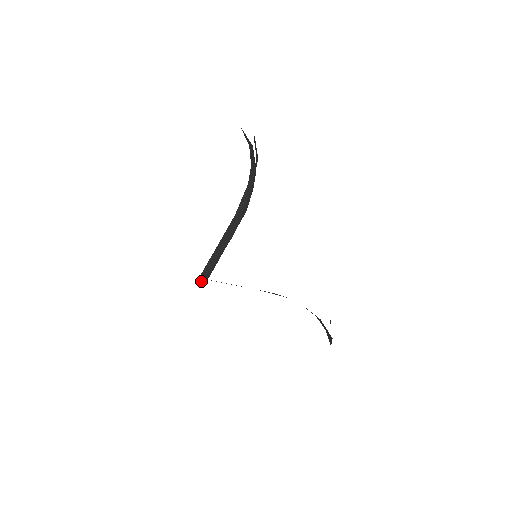
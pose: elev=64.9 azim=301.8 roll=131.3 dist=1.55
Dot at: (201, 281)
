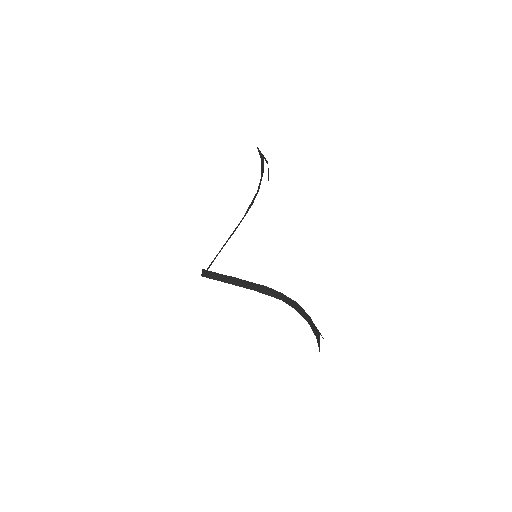
Dot at: (202, 273)
